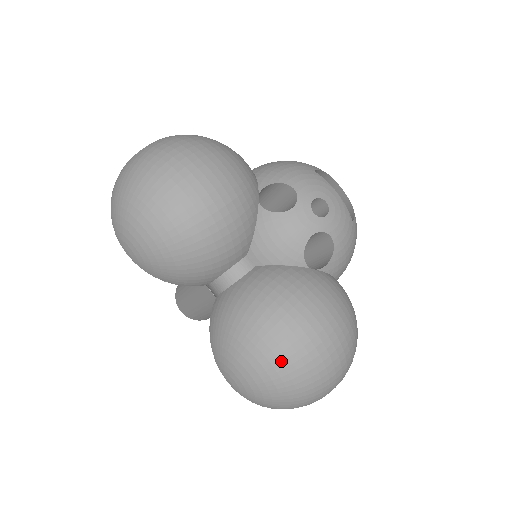
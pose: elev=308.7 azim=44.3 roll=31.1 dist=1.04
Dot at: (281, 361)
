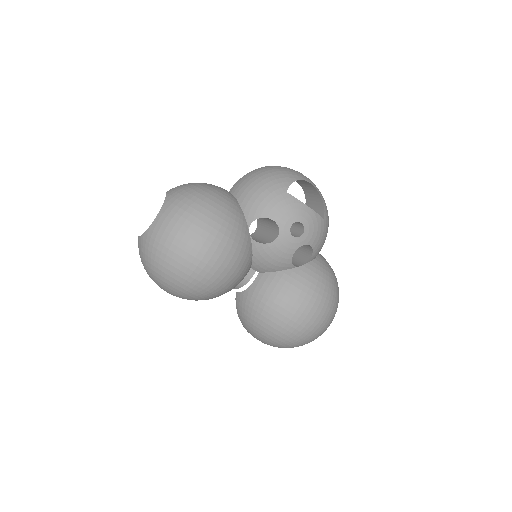
Dot at: (291, 337)
